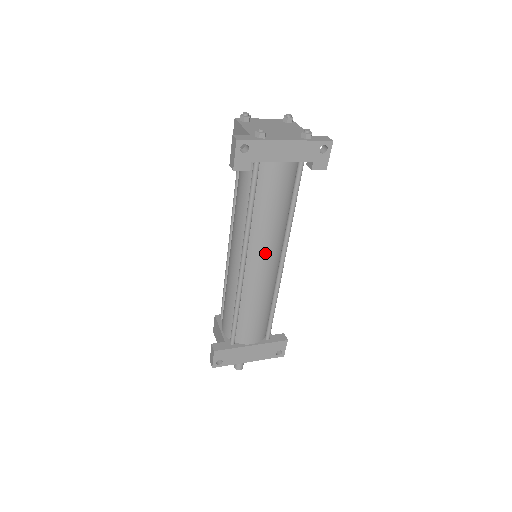
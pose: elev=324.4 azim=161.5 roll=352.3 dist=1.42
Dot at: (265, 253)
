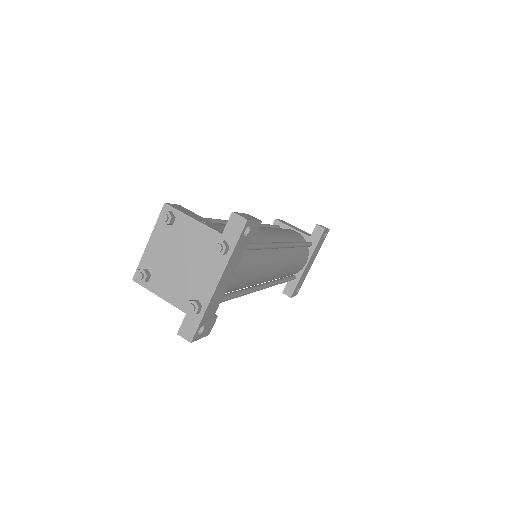
Dot at: (271, 272)
